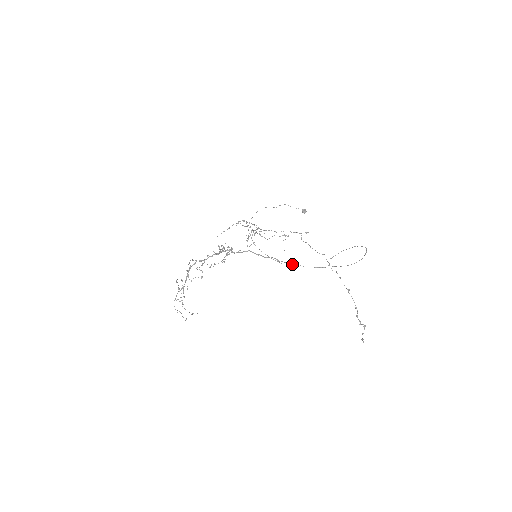
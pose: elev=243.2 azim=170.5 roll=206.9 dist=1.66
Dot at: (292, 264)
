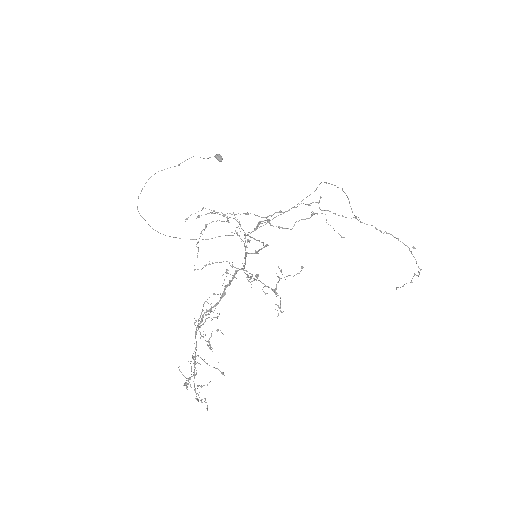
Dot at: occluded
